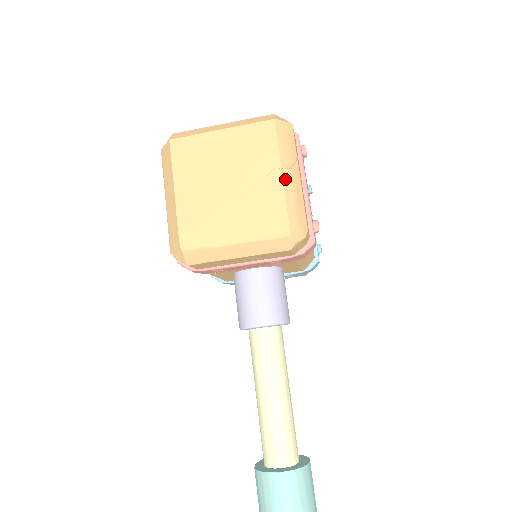
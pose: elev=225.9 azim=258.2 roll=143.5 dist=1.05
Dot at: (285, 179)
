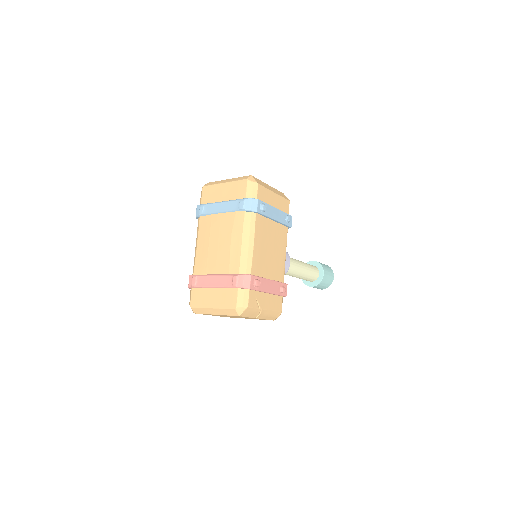
Dot at: (260, 318)
